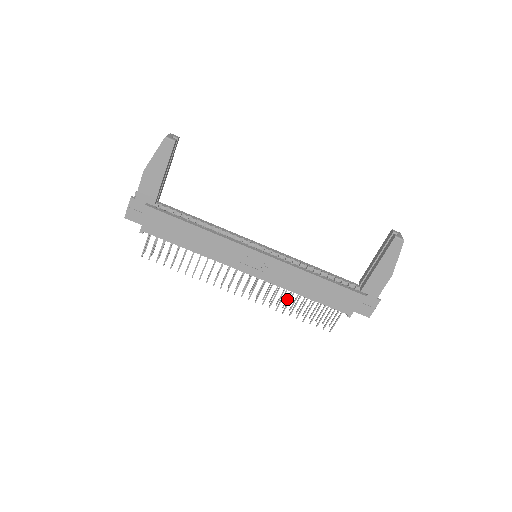
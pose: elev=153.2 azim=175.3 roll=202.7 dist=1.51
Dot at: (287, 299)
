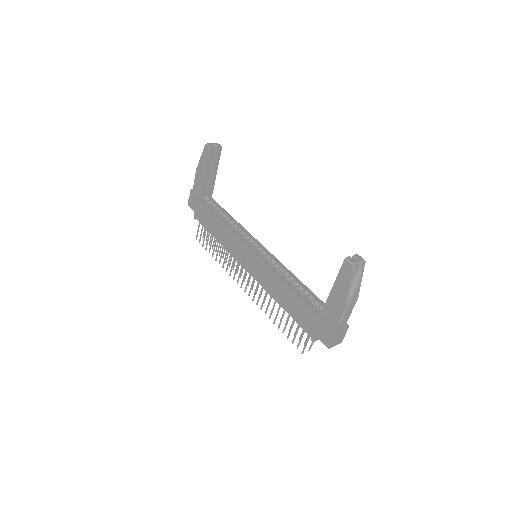
Dot at: occluded
